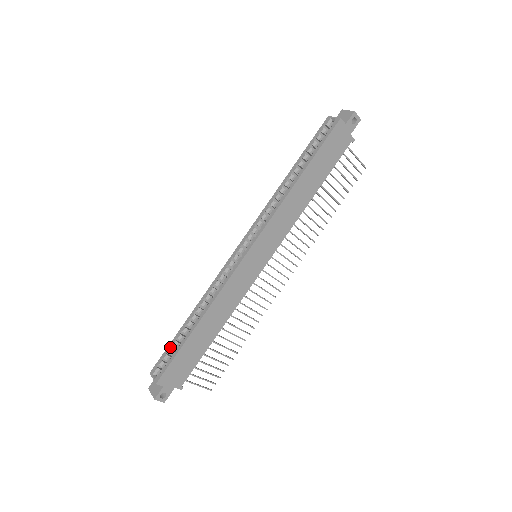
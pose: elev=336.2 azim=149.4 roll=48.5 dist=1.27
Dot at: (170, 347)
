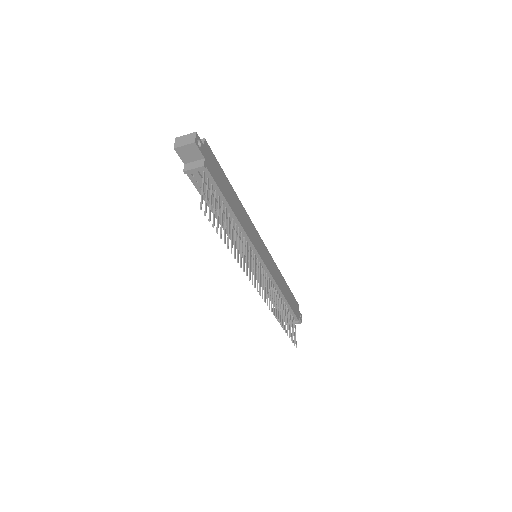
Dot at: occluded
